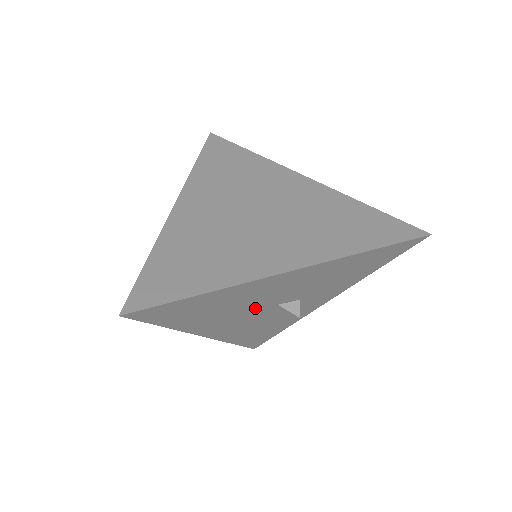
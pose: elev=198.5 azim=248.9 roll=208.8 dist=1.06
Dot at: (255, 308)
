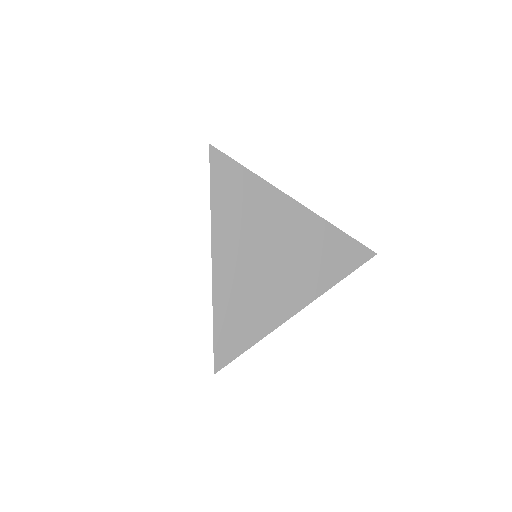
Dot at: occluded
